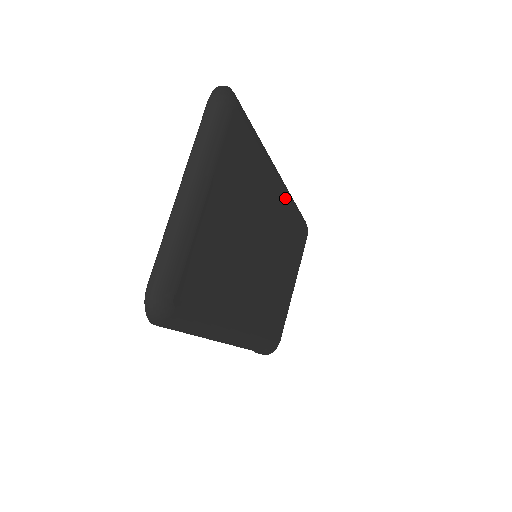
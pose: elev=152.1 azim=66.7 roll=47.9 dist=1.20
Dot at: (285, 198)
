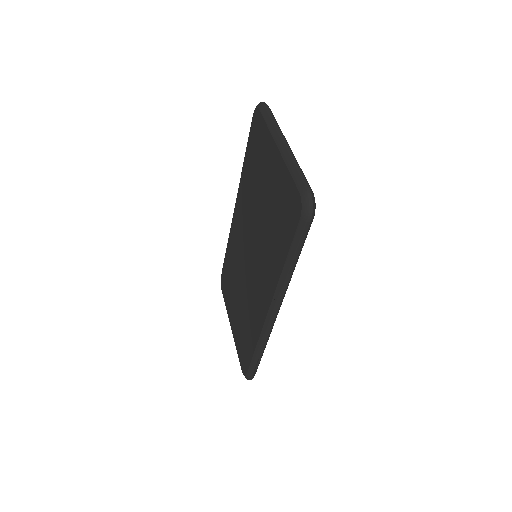
Dot at: occluded
